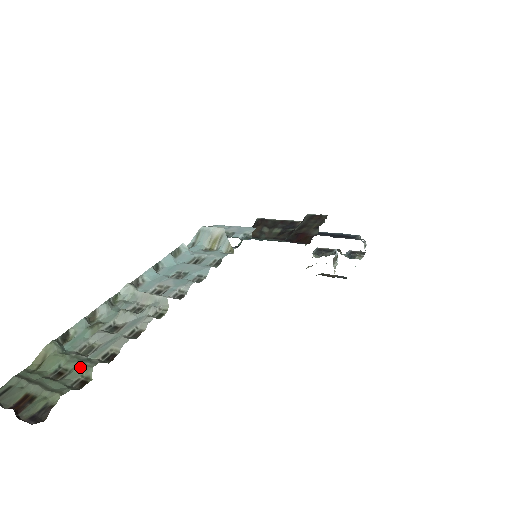
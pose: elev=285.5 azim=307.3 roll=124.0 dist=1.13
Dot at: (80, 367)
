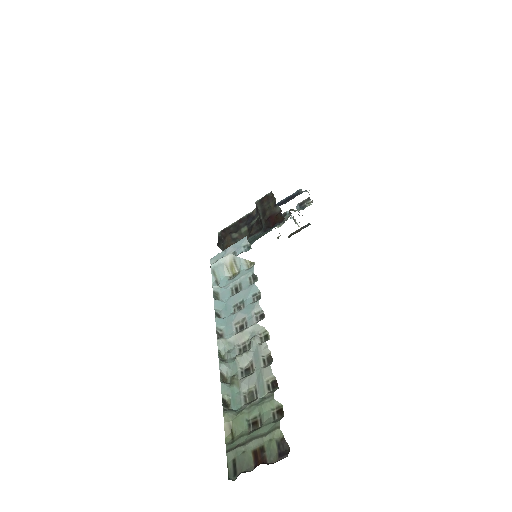
Dot at: (264, 407)
